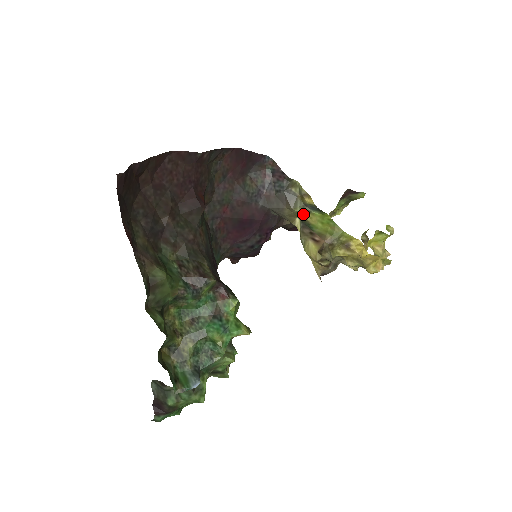
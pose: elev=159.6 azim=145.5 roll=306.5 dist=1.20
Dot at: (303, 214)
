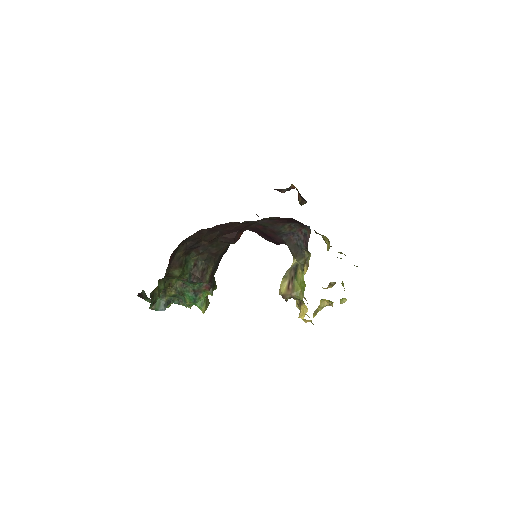
Dot at: (299, 266)
